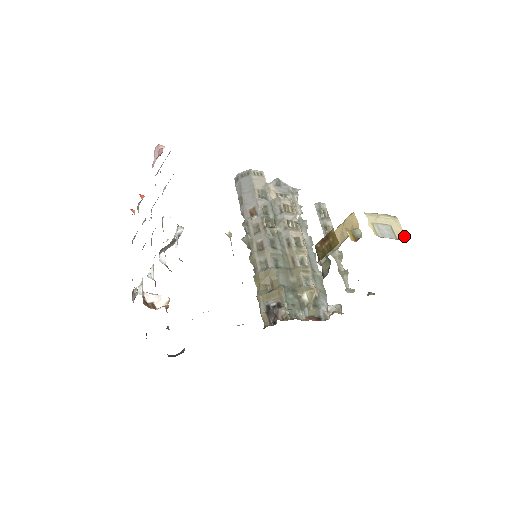
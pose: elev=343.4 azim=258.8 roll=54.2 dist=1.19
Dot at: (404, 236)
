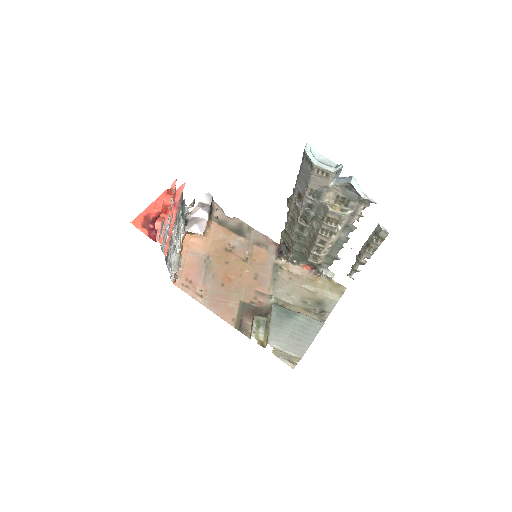
Dot at: (295, 363)
